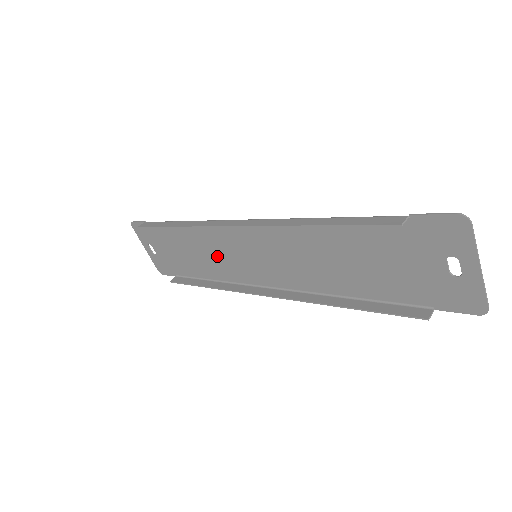
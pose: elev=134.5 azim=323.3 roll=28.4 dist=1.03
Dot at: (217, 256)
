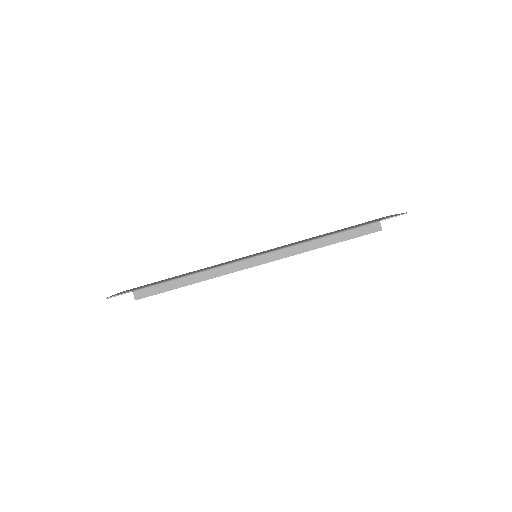
Dot at: occluded
